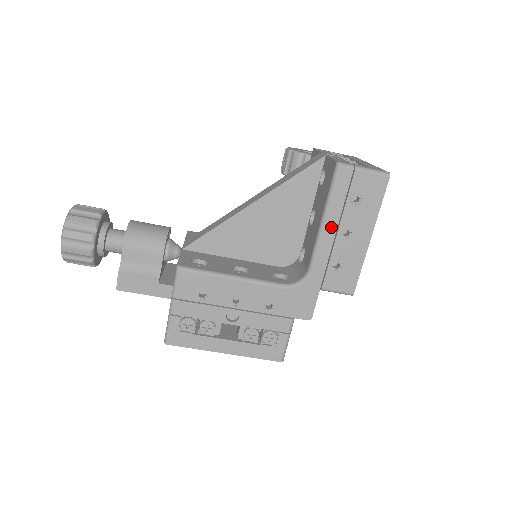
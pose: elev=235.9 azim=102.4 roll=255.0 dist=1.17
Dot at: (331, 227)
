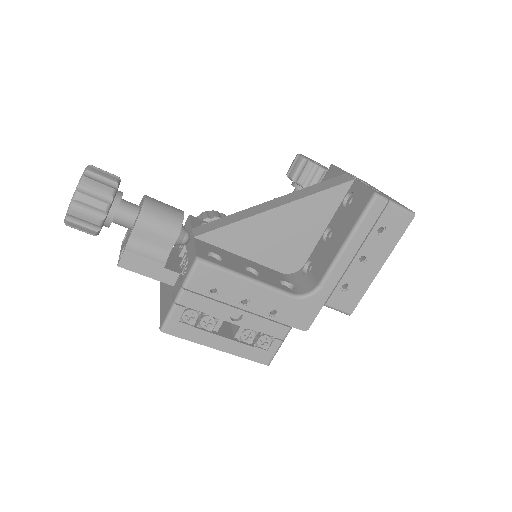
Dot at: (352, 250)
